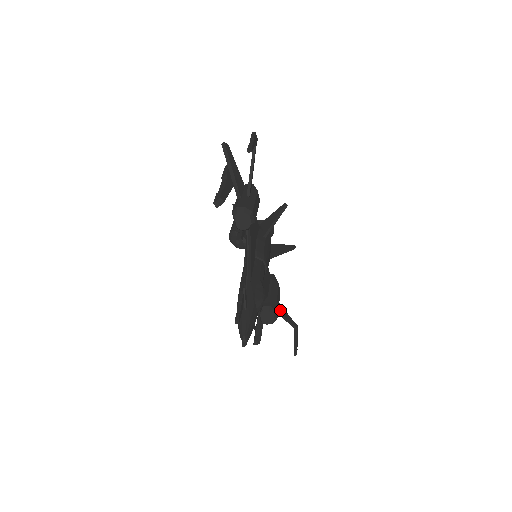
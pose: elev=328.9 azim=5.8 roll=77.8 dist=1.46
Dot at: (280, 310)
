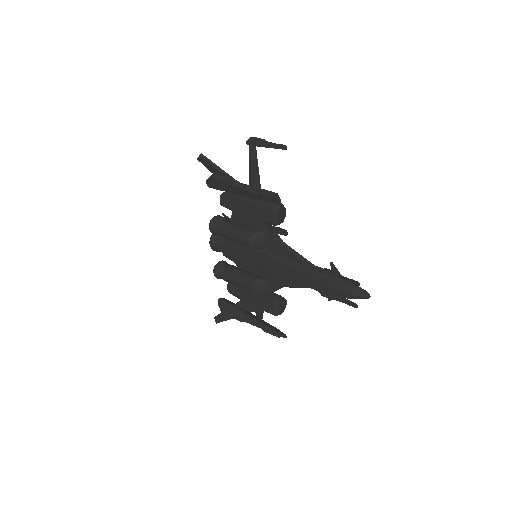
Dot at: occluded
